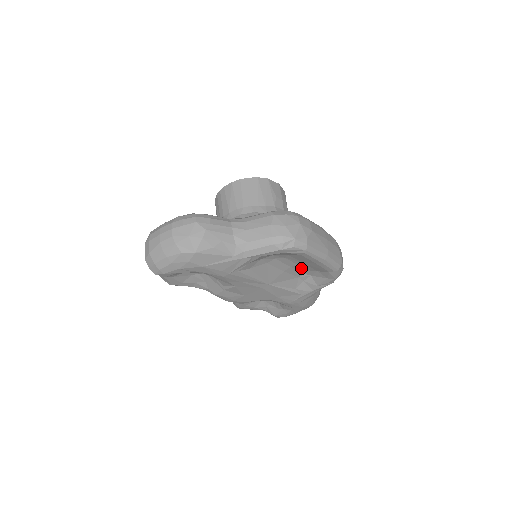
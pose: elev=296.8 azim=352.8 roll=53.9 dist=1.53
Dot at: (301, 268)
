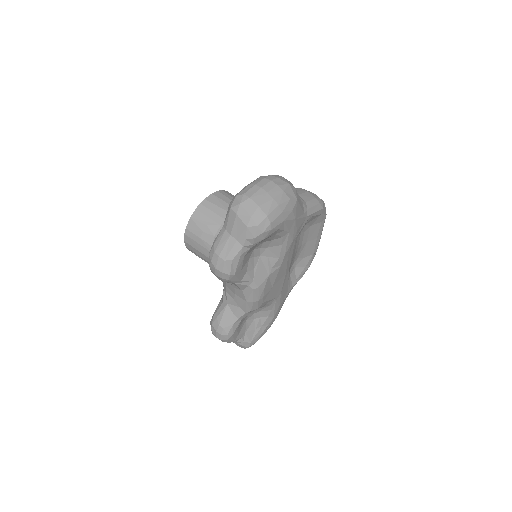
Dot at: (298, 254)
